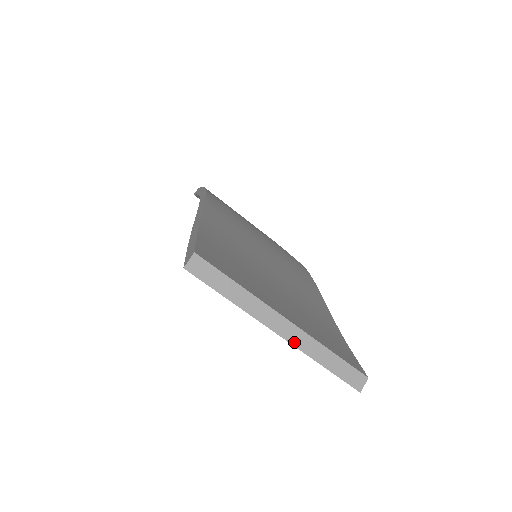
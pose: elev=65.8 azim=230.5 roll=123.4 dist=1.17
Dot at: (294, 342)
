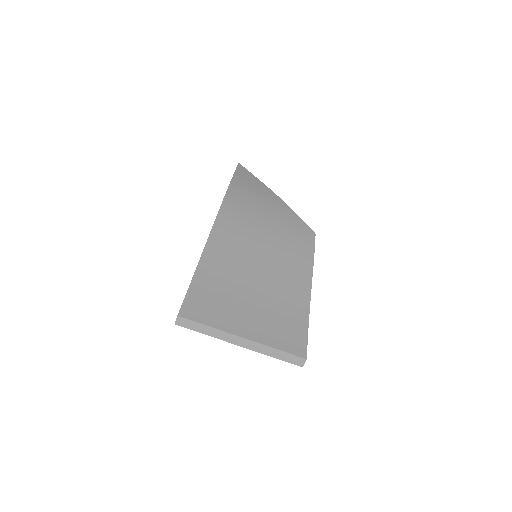
Dot at: (251, 348)
